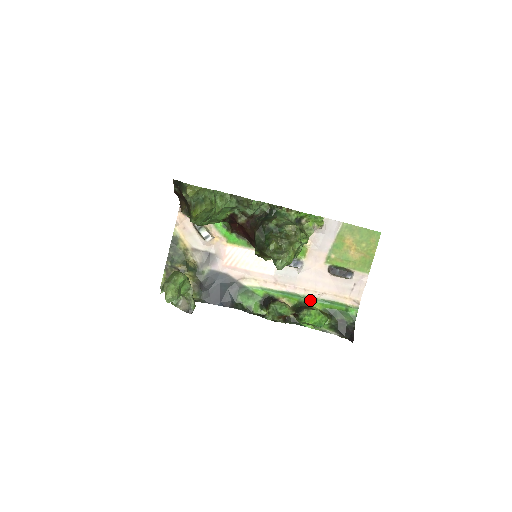
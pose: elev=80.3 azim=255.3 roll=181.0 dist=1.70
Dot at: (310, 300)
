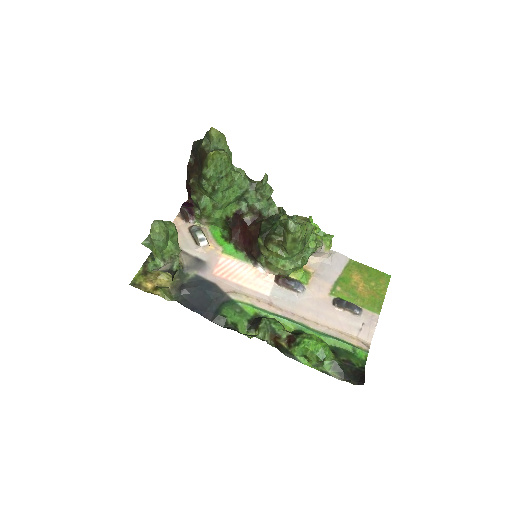
Dot at: (310, 330)
